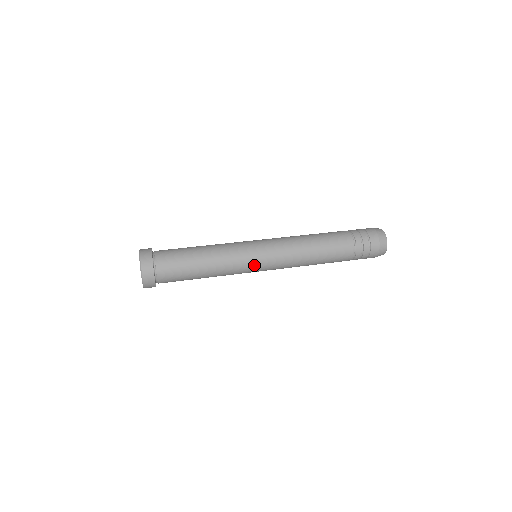
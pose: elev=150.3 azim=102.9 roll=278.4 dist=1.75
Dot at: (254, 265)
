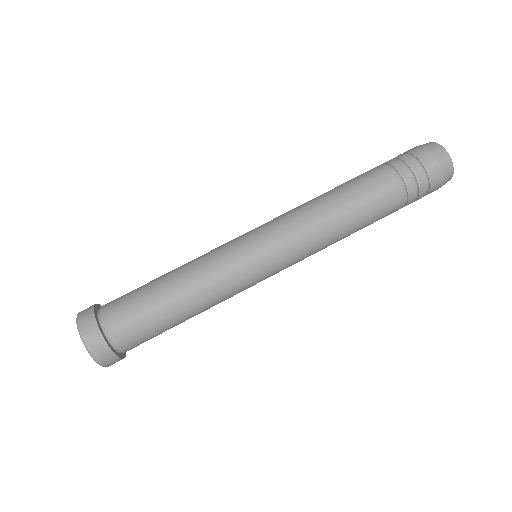
Dot at: occluded
